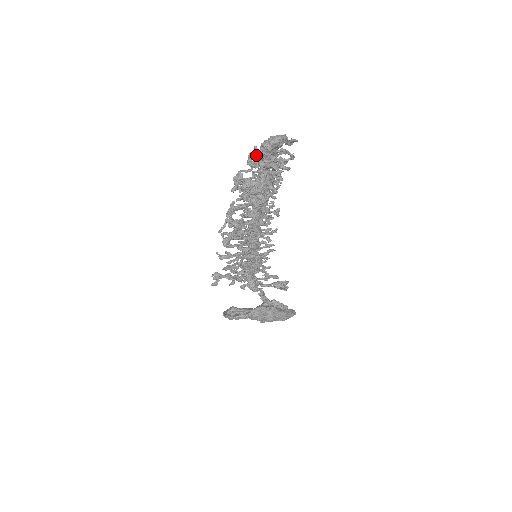
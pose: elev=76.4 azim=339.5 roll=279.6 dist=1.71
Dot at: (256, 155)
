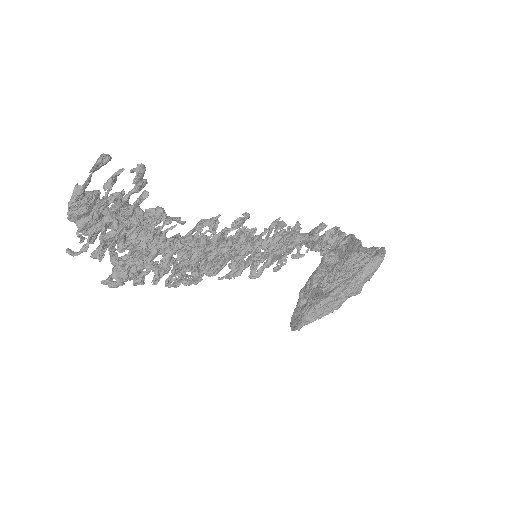
Dot at: occluded
